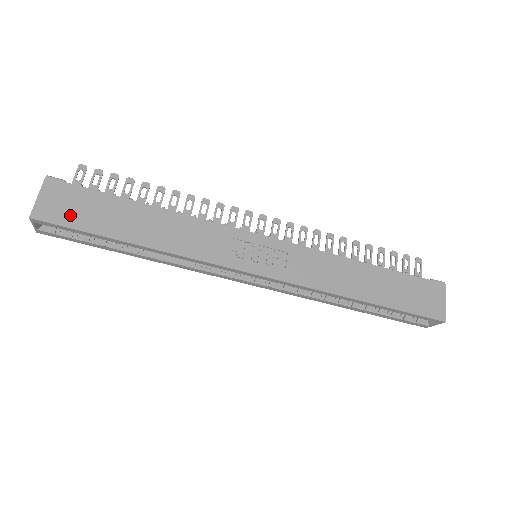
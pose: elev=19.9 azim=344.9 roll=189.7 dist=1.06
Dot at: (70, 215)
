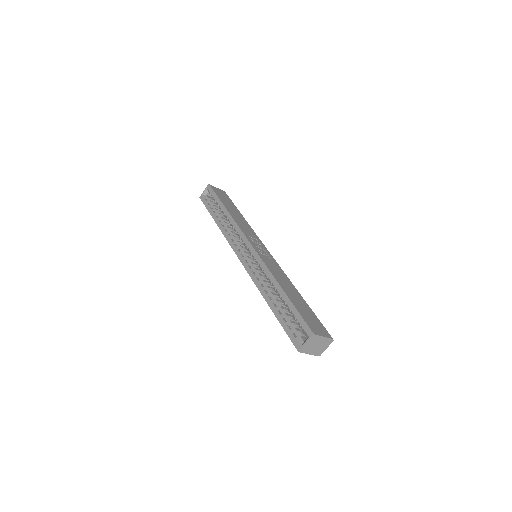
Dot at: (219, 194)
